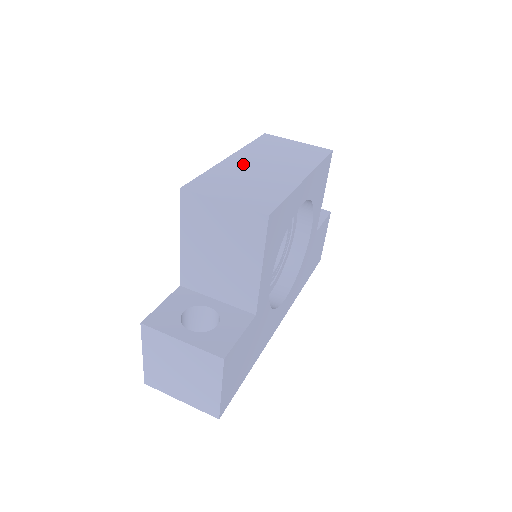
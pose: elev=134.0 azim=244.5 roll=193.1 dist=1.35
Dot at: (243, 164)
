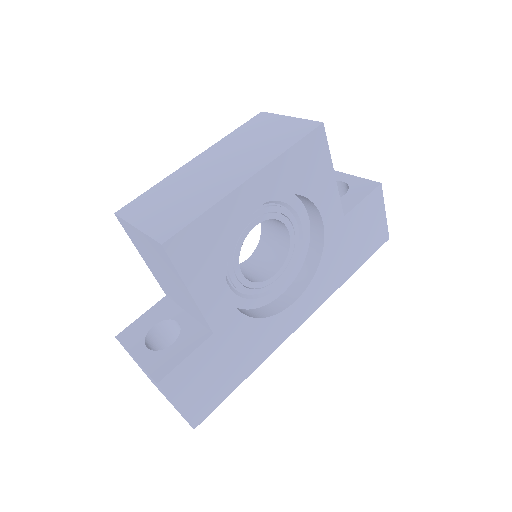
Dot at: (198, 168)
